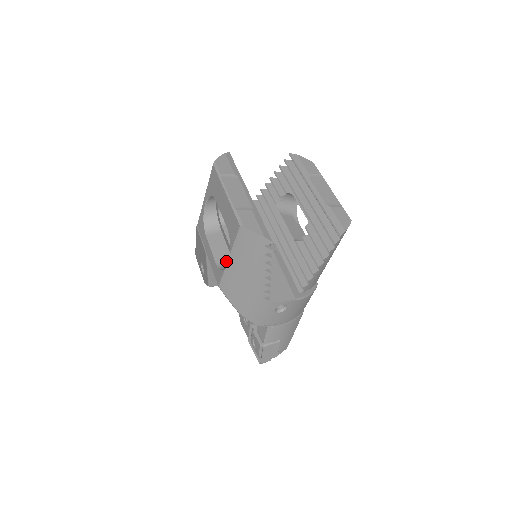
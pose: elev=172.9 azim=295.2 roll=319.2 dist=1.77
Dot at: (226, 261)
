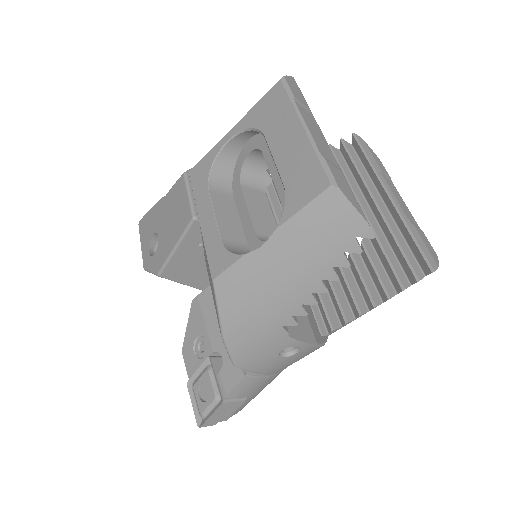
Dot at: (237, 242)
